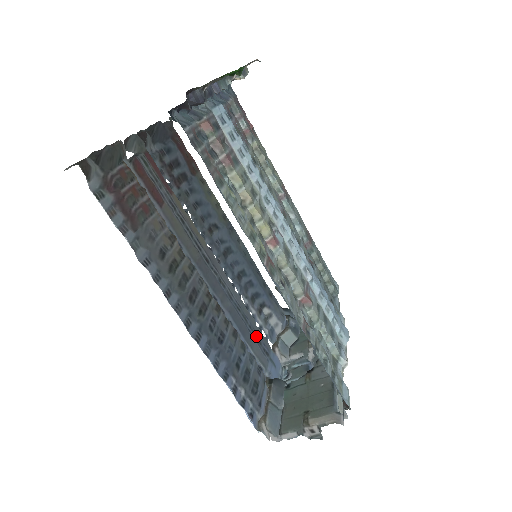
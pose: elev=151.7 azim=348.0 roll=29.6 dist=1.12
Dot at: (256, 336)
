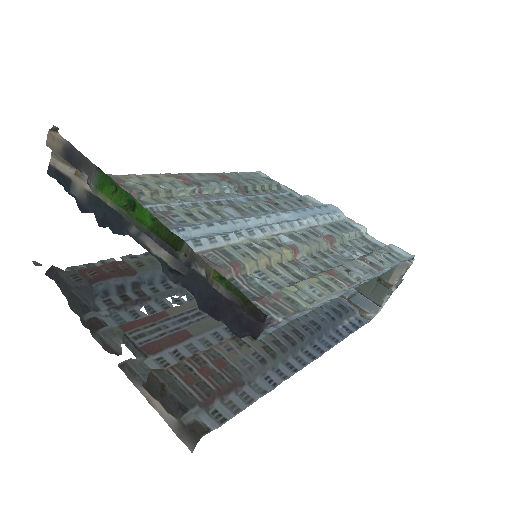
Dot at: occluded
